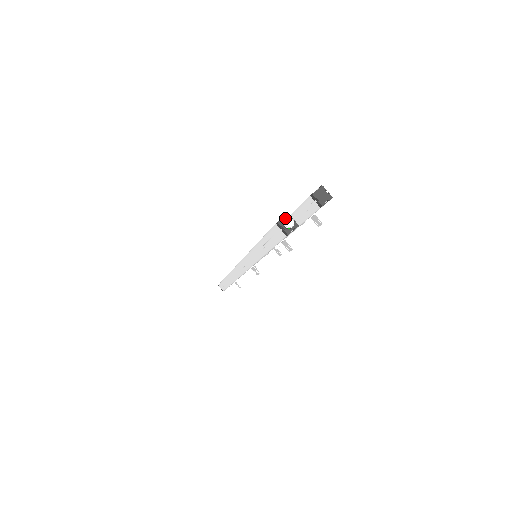
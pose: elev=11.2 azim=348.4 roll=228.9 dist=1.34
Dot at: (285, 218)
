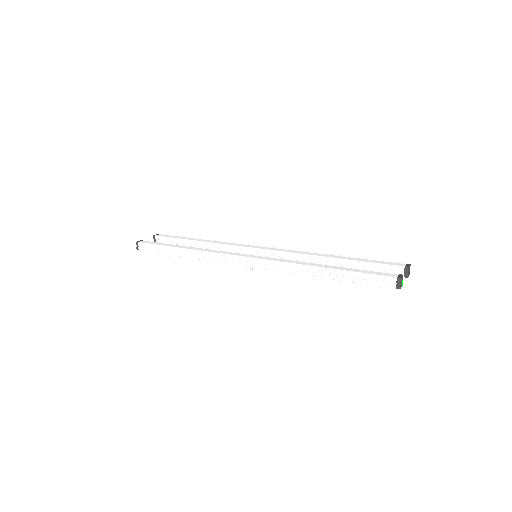
Dot at: (402, 277)
